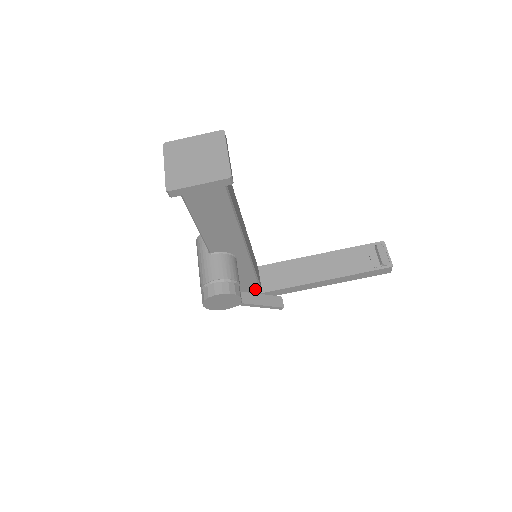
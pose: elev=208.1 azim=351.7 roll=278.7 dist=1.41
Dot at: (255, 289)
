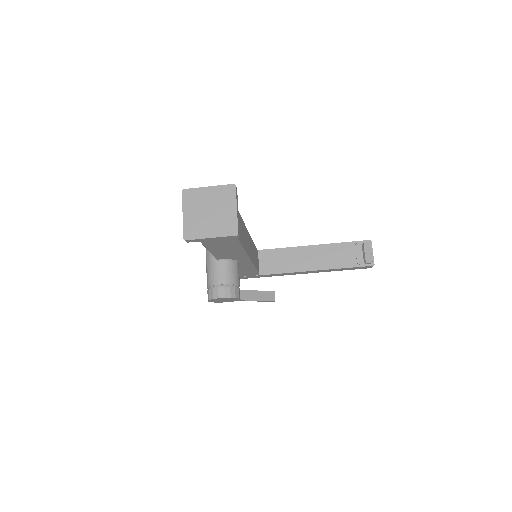
Dot at: (253, 274)
